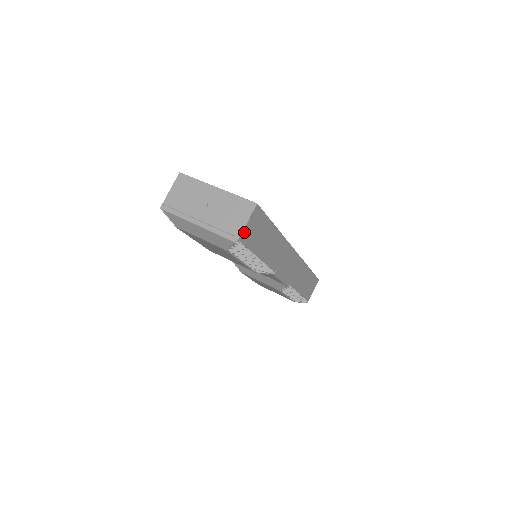
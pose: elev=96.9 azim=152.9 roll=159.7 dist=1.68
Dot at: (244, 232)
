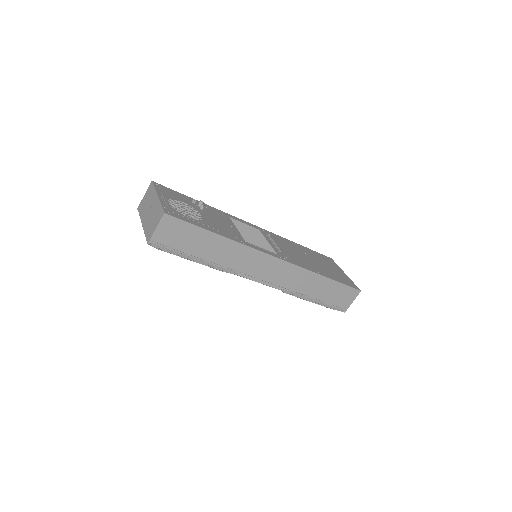
Dot at: (156, 236)
